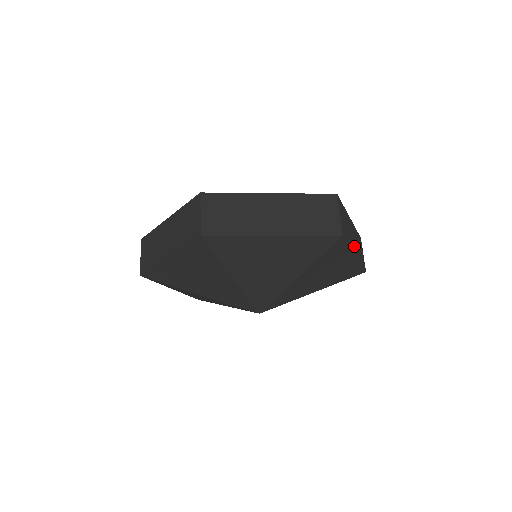
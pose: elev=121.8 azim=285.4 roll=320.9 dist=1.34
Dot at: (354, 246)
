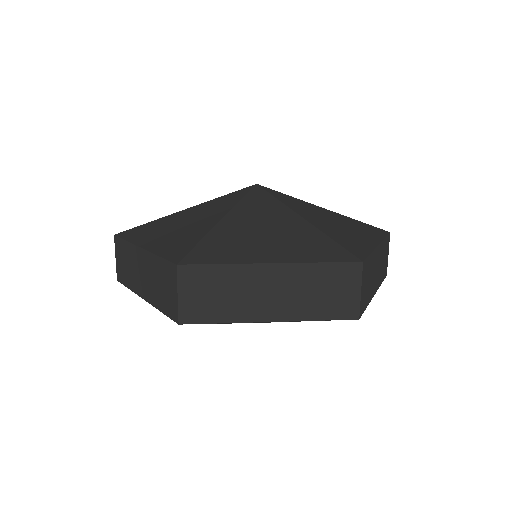
Dot at: (376, 281)
